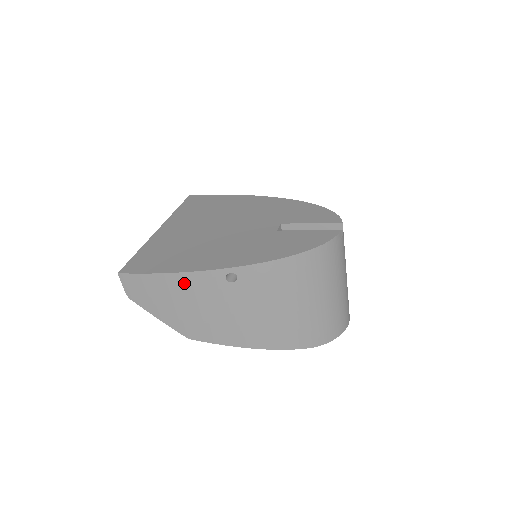
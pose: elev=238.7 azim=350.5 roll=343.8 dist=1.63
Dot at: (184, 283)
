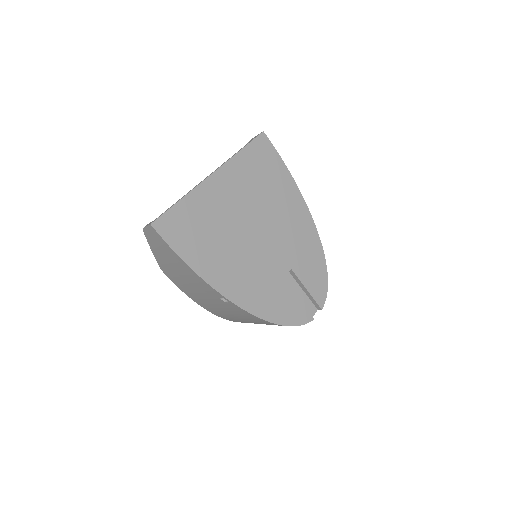
Dot at: (191, 274)
